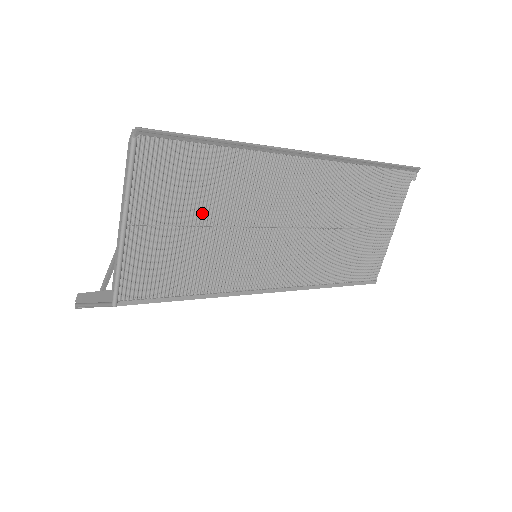
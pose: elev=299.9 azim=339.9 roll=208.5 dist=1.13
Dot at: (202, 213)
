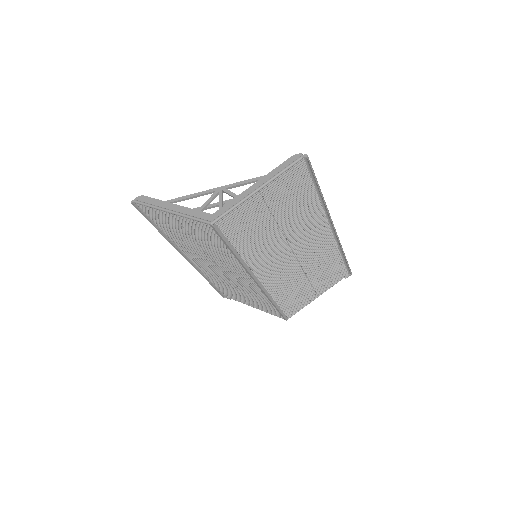
Dot at: (281, 214)
